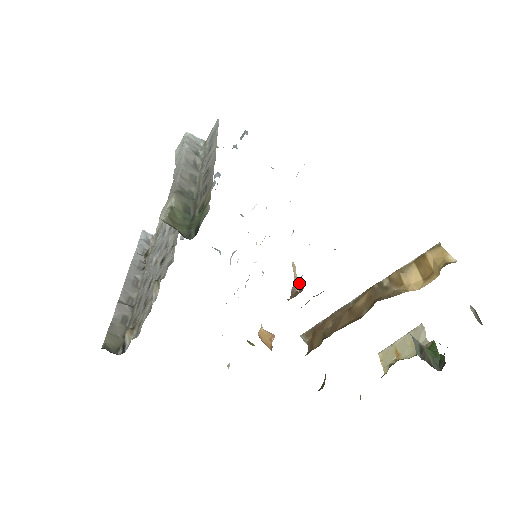
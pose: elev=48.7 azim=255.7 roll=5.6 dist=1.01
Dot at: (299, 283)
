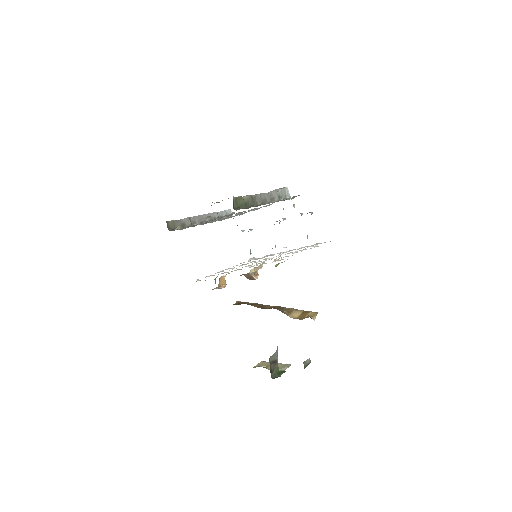
Dot at: (256, 274)
